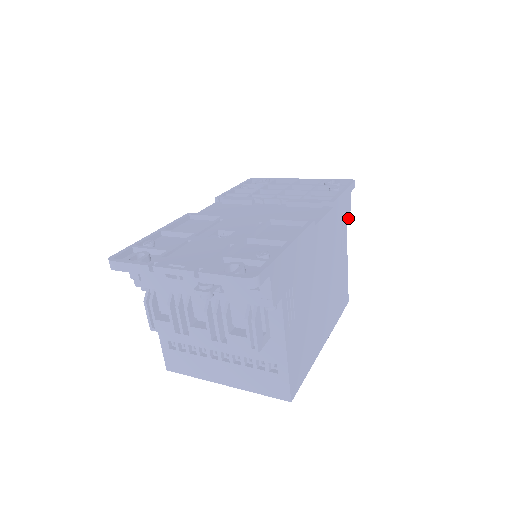
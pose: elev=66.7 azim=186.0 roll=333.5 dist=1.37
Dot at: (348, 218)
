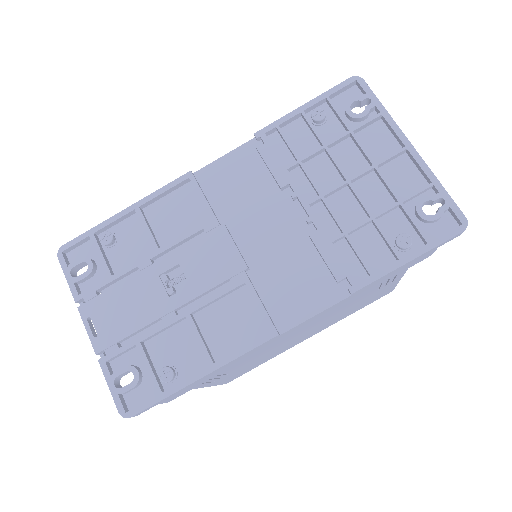
Dot at: occluded
